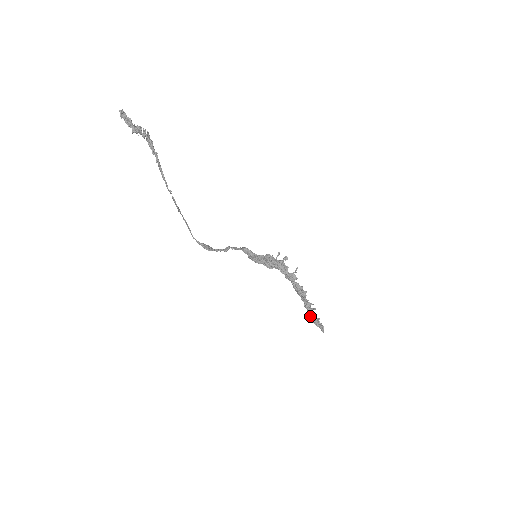
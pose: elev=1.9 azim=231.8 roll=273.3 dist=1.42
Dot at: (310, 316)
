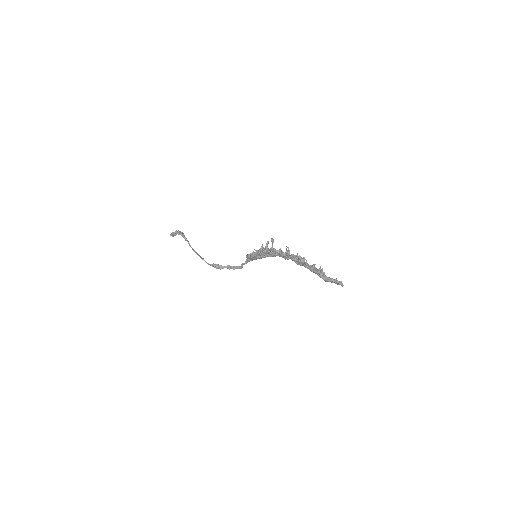
Dot at: (319, 276)
